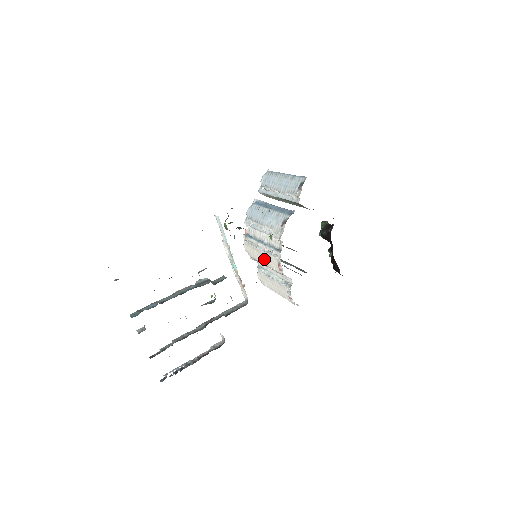
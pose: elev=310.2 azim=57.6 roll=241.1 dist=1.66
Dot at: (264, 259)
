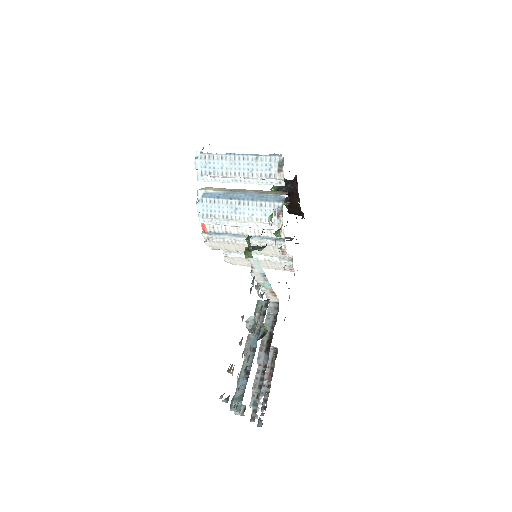
Dot at: occluded
